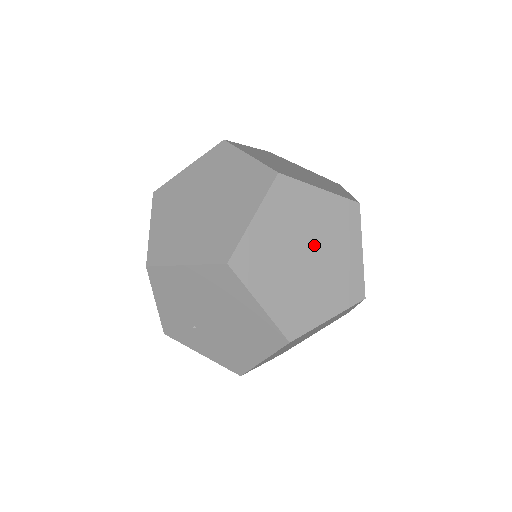
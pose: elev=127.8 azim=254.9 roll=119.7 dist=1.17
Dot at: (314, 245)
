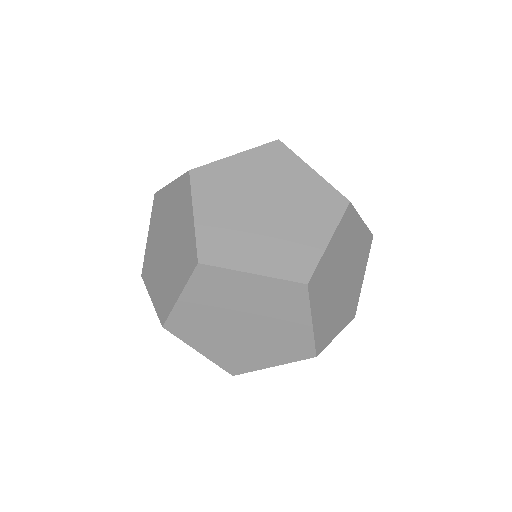
Dot at: (342, 269)
